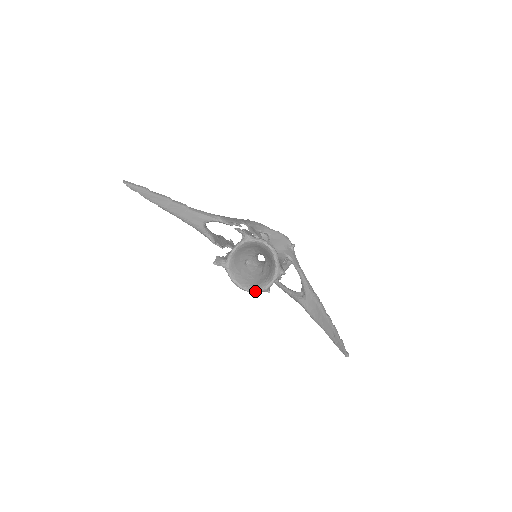
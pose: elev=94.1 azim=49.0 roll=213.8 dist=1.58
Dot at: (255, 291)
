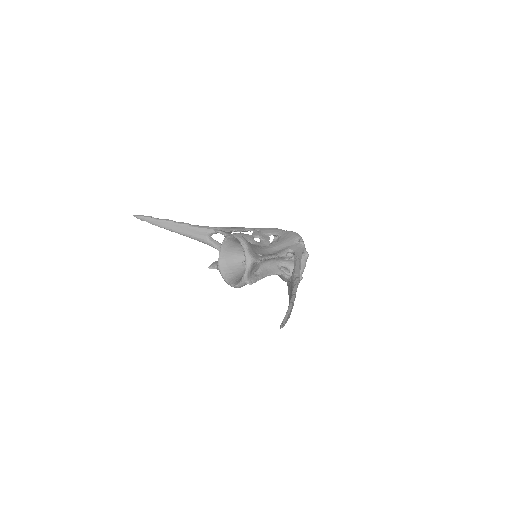
Dot at: (237, 285)
